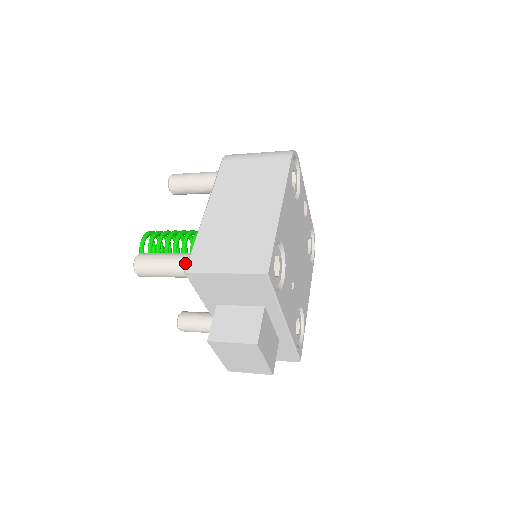
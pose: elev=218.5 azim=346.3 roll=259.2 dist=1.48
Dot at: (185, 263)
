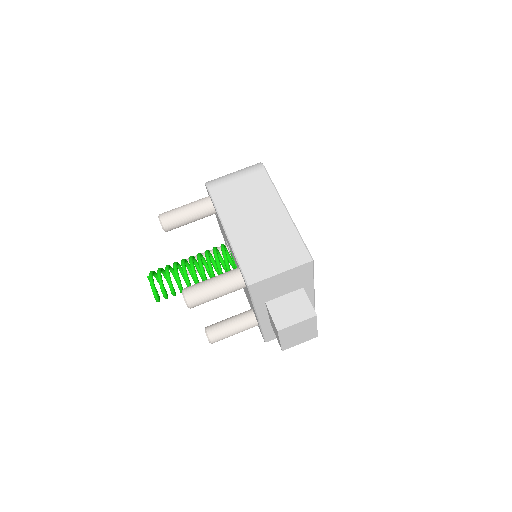
Dot at: (232, 280)
